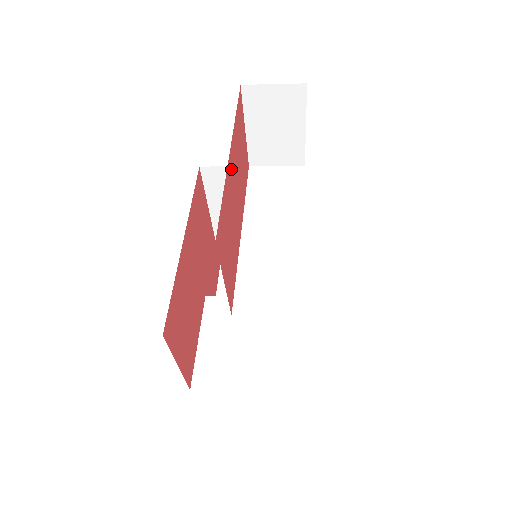
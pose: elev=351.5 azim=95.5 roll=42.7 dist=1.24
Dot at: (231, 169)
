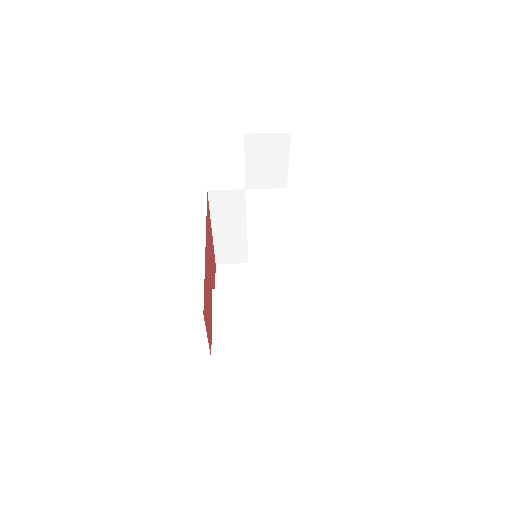
Dot at: occluded
